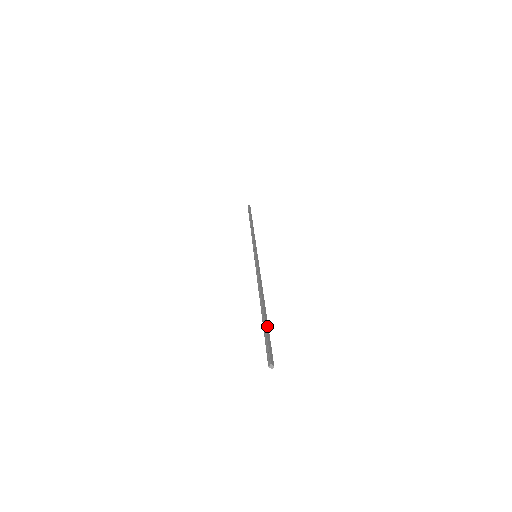
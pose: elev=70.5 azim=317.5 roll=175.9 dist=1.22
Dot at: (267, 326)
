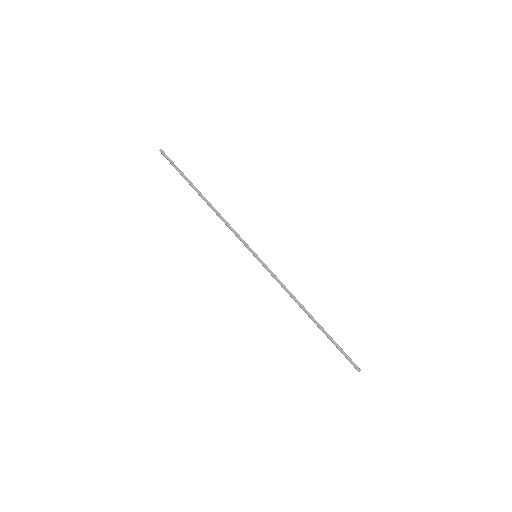
Dot at: (333, 341)
